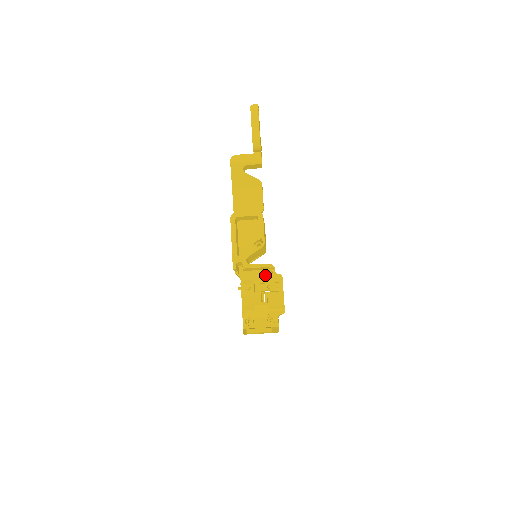
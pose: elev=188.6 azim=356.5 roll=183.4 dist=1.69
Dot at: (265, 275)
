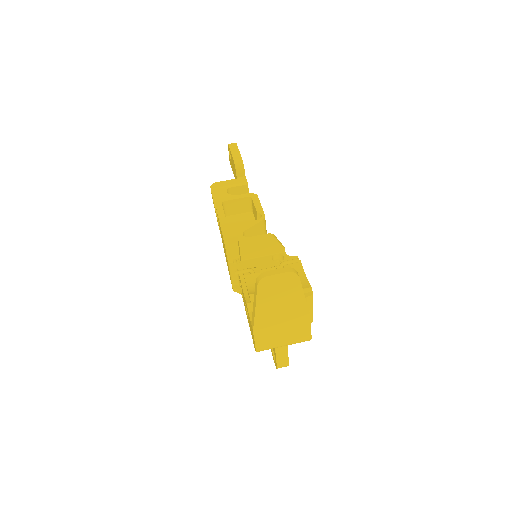
Dot at: occluded
